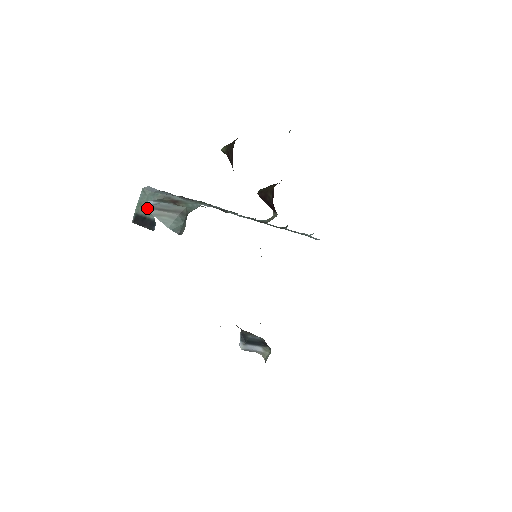
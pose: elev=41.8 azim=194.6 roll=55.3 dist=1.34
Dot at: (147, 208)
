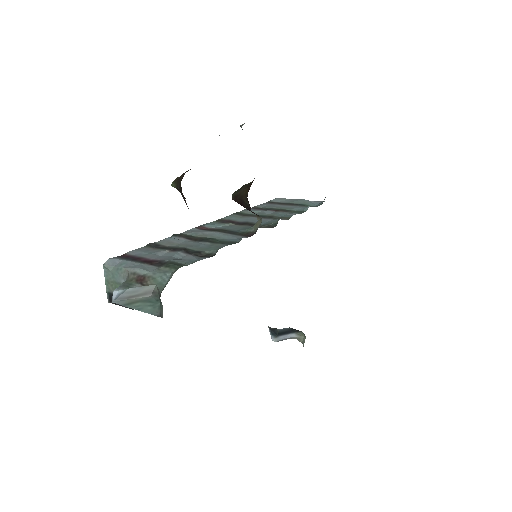
Dot at: (114, 301)
